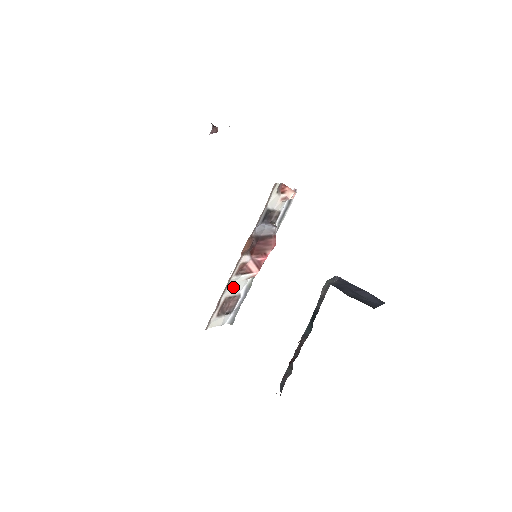
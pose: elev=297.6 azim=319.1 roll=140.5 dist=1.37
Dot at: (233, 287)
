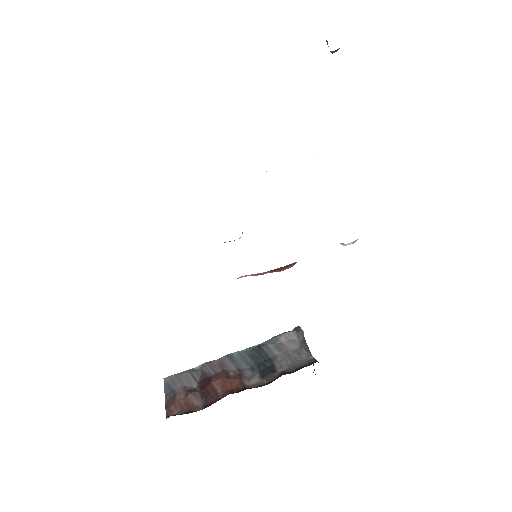
Dot at: occluded
